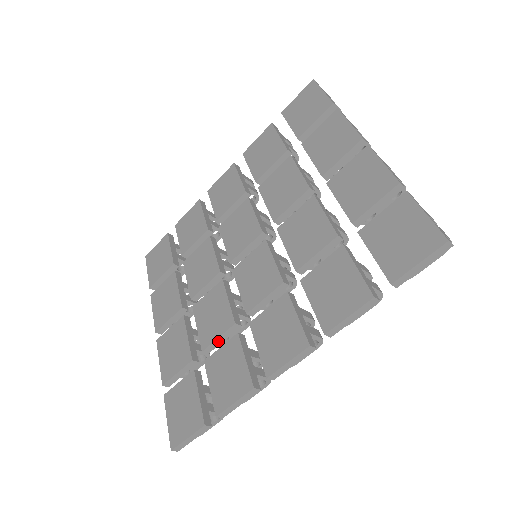
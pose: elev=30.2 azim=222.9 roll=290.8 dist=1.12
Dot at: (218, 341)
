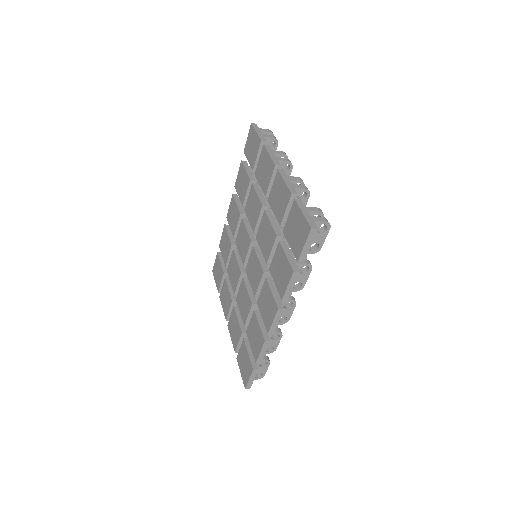
Dot at: (250, 317)
